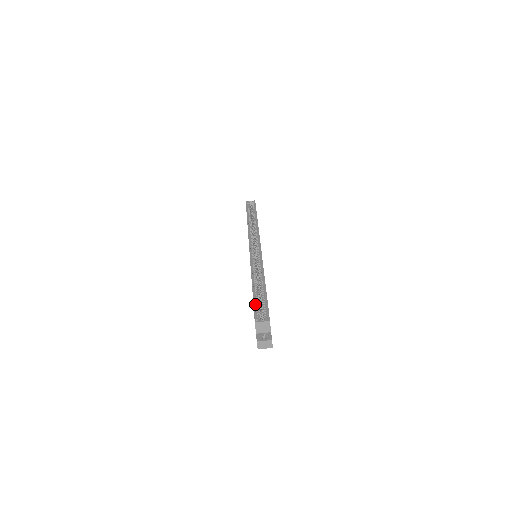
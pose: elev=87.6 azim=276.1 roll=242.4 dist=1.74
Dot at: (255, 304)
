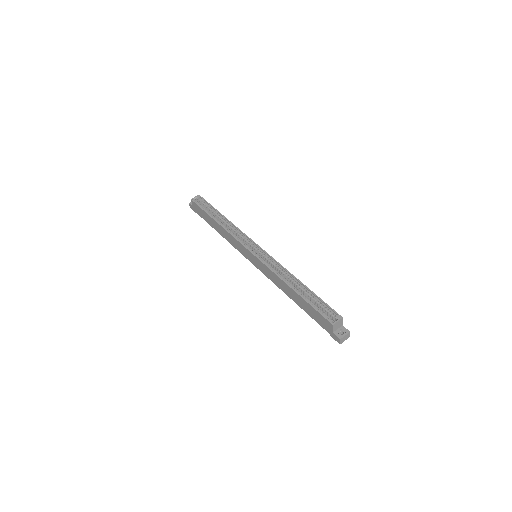
Dot at: (314, 307)
